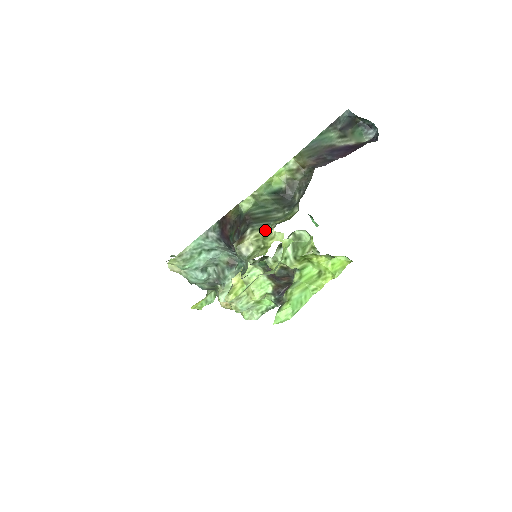
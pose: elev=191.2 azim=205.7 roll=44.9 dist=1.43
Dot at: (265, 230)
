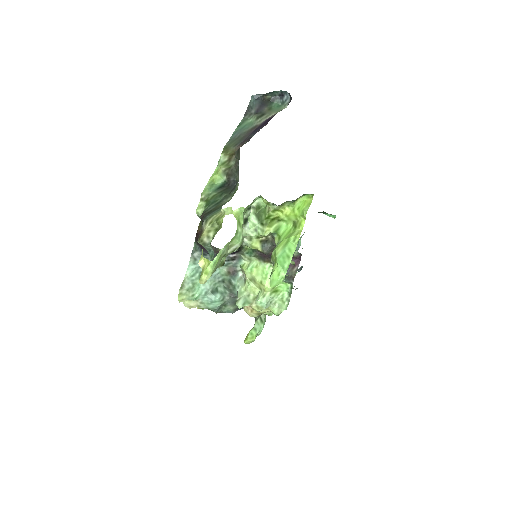
Dot at: (216, 214)
